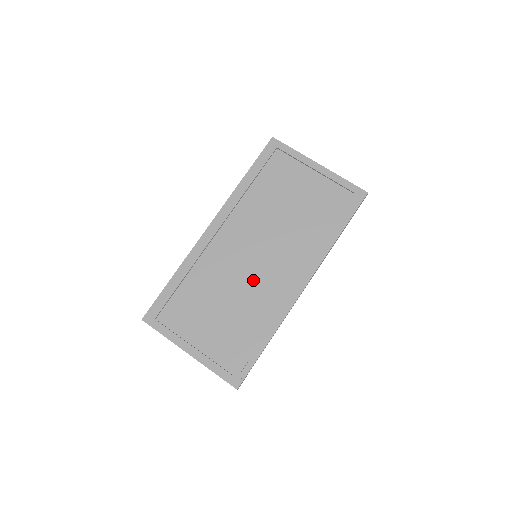
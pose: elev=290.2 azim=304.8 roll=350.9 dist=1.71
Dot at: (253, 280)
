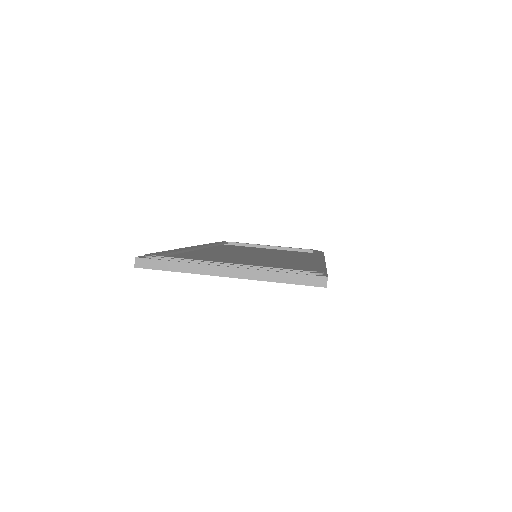
Dot at: (266, 259)
